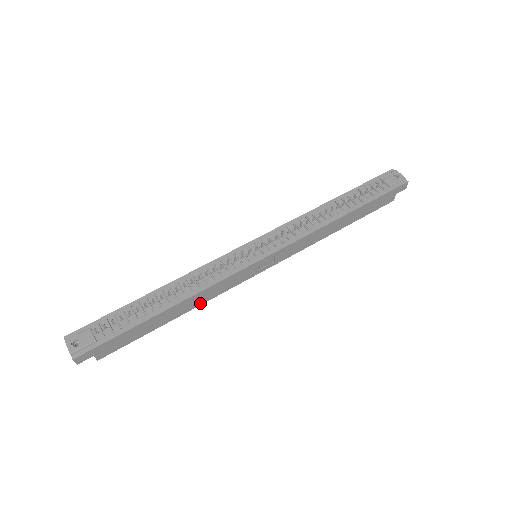
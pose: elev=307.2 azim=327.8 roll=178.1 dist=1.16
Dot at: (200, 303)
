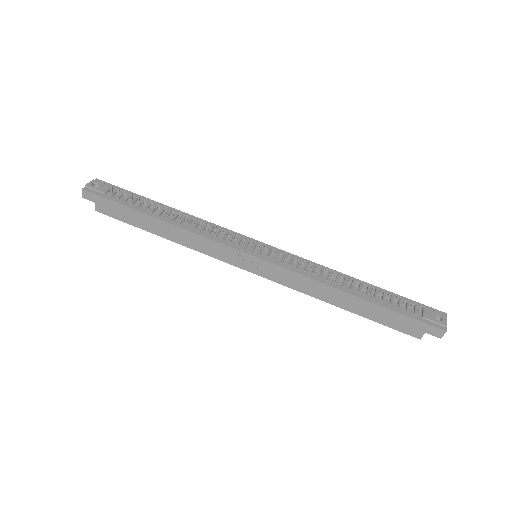
Dot at: (186, 244)
